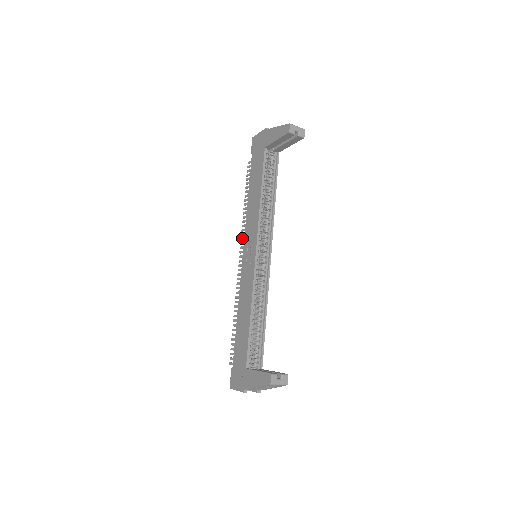
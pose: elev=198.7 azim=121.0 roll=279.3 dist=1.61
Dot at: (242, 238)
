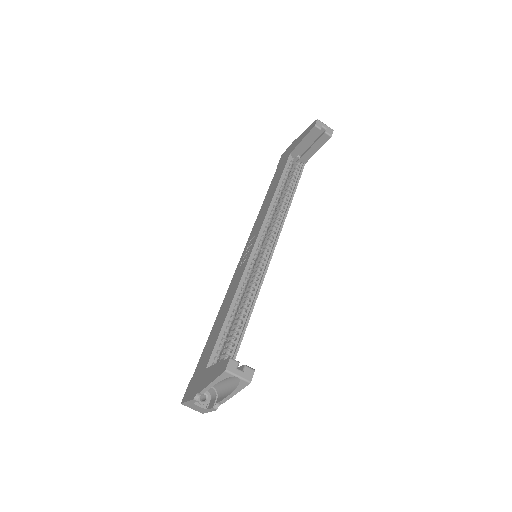
Dot at: occluded
